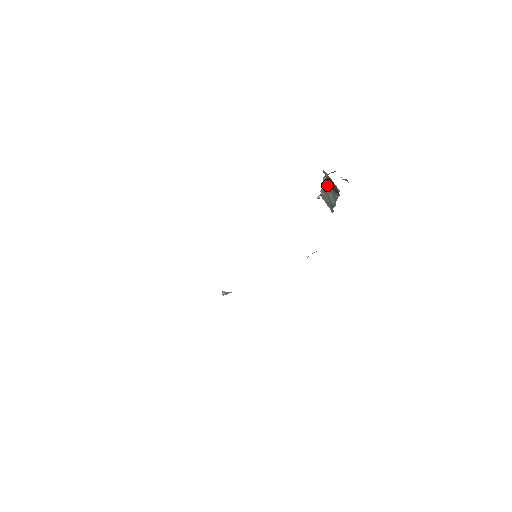
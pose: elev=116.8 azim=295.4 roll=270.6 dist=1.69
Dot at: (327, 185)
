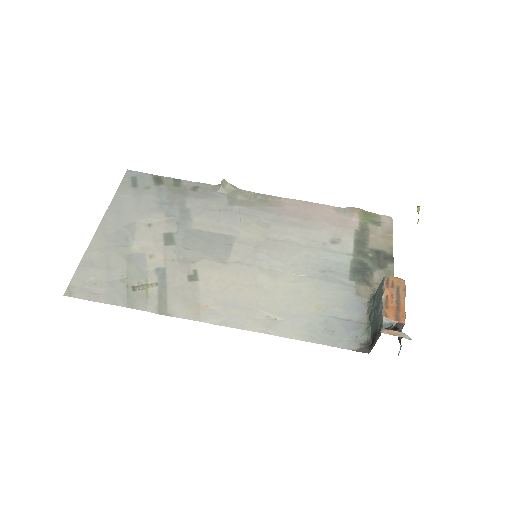
Dot at: (378, 320)
